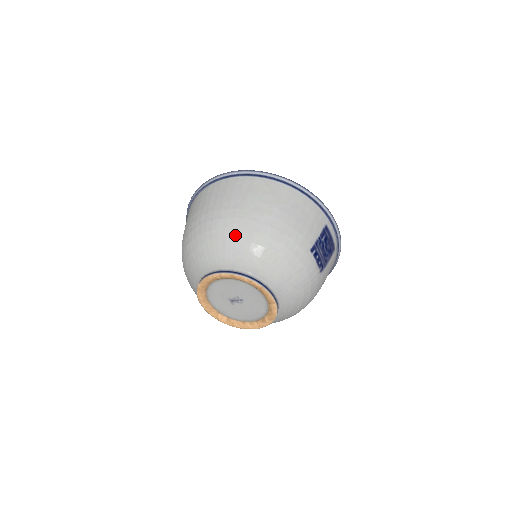
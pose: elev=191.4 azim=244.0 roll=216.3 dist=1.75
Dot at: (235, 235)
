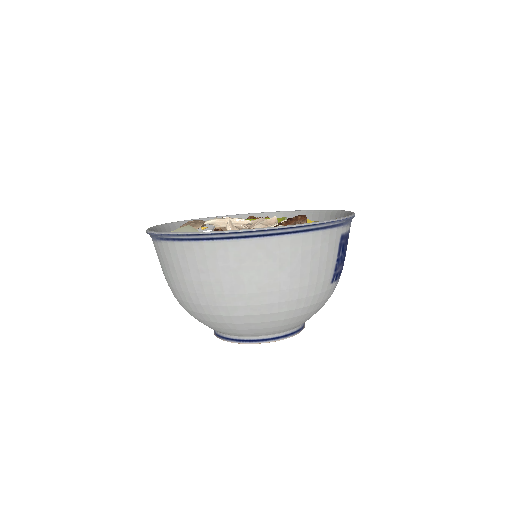
Dot at: (245, 321)
